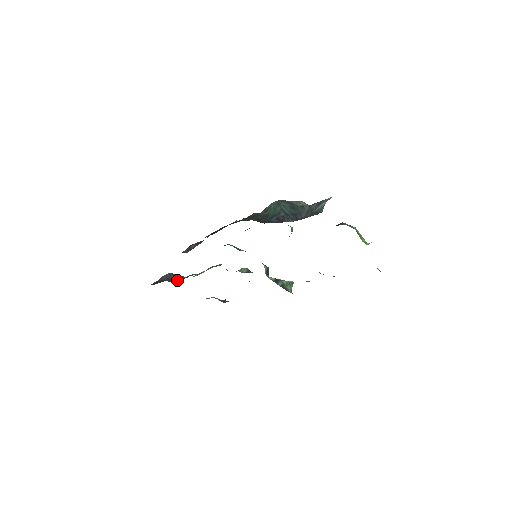
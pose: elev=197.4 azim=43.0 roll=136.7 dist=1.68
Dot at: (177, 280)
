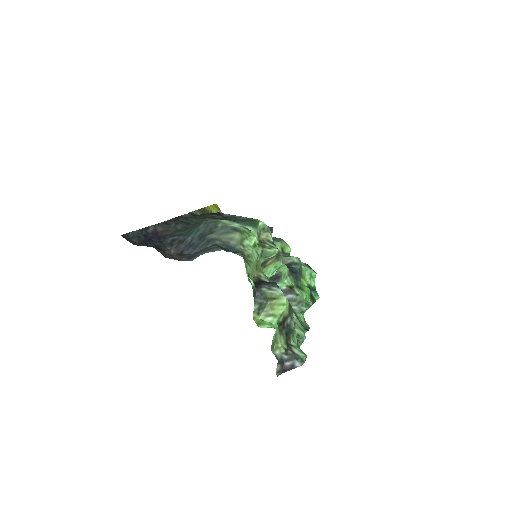
Dot at: occluded
